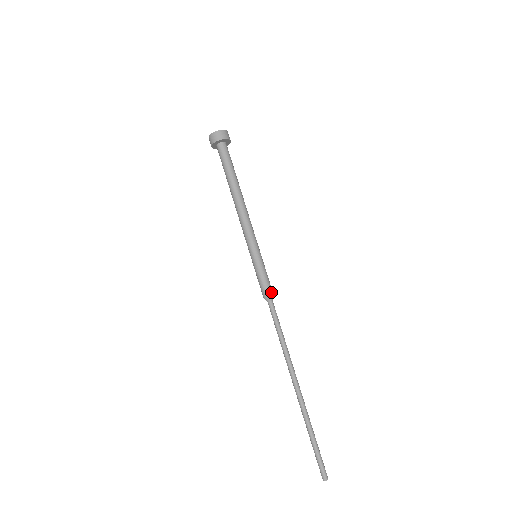
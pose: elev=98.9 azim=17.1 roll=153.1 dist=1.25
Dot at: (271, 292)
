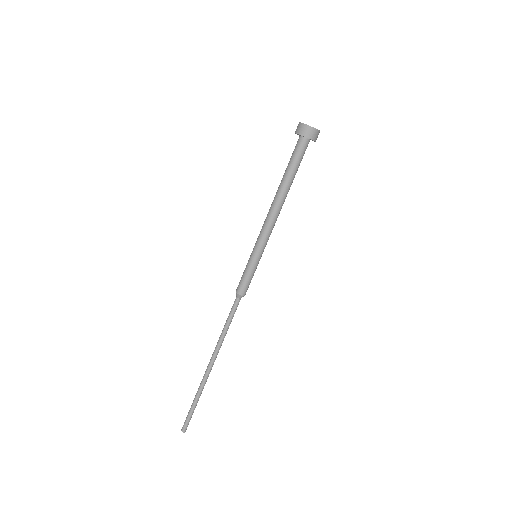
Dot at: occluded
